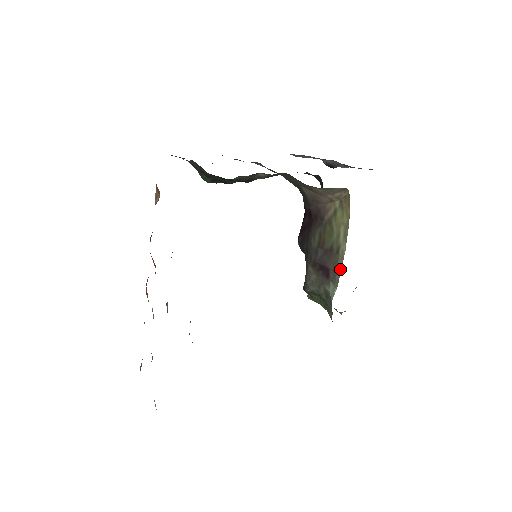
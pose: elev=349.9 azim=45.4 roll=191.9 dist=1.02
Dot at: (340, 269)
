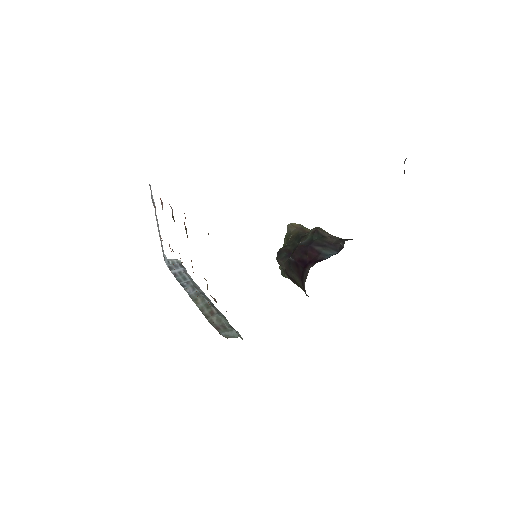
Dot at: occluded
